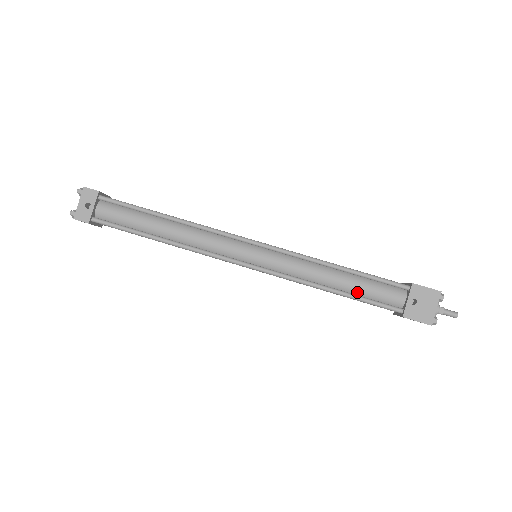
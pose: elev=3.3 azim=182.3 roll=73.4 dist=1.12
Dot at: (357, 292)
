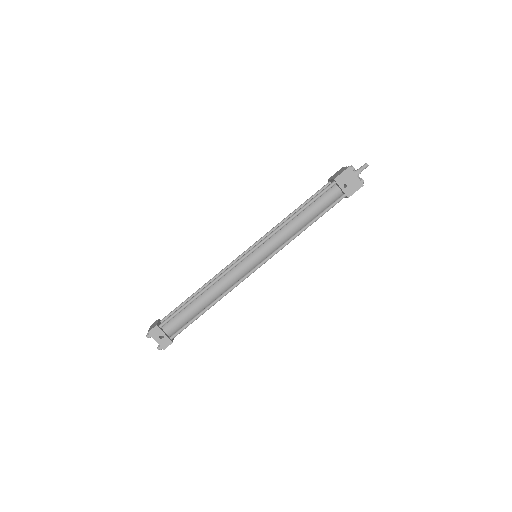
Dot at: (317, 213)
